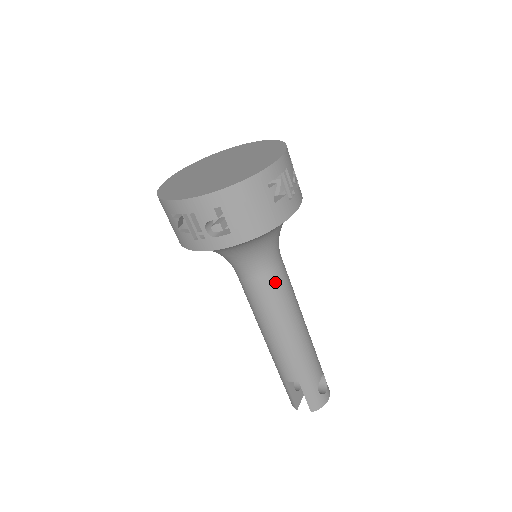
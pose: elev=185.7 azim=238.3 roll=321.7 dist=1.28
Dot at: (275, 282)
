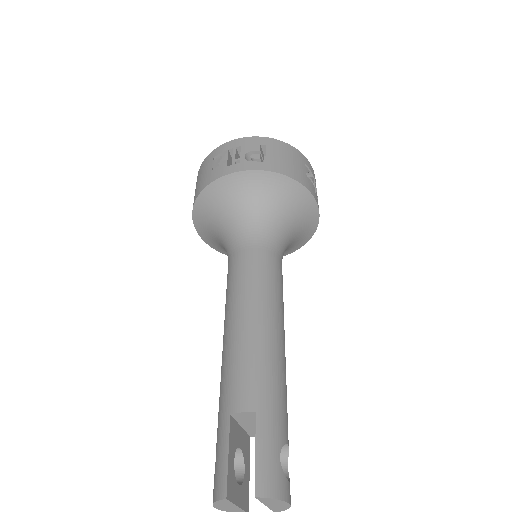
Dot at: (273, 263)
